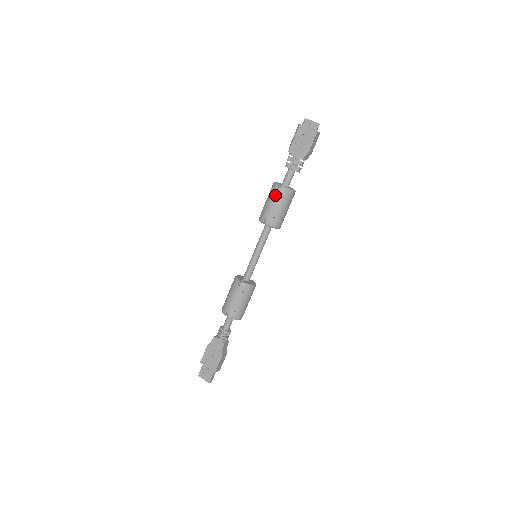
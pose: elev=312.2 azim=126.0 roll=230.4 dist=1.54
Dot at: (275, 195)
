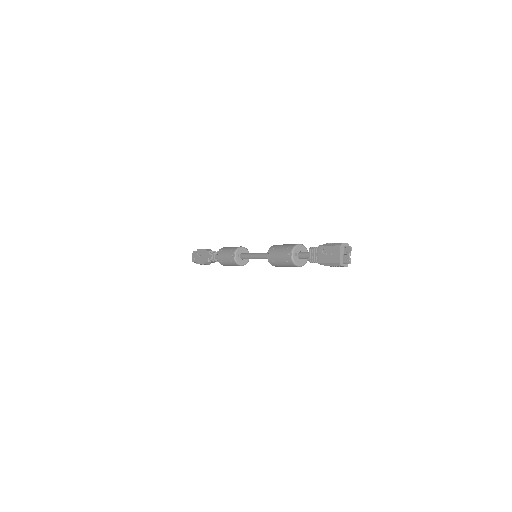
Dot at: (285, 254)
